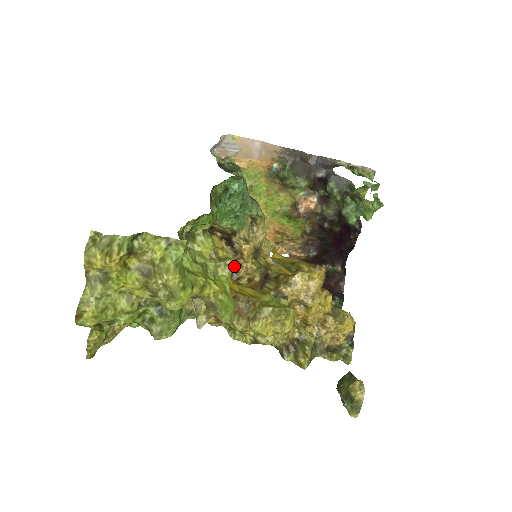
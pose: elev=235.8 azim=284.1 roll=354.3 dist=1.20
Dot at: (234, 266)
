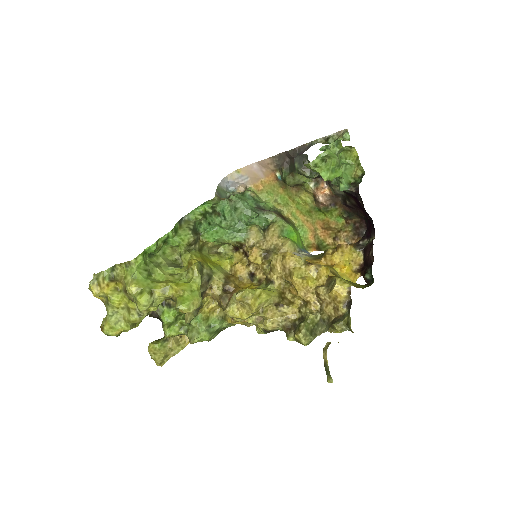
Dot at: (249, 271)
